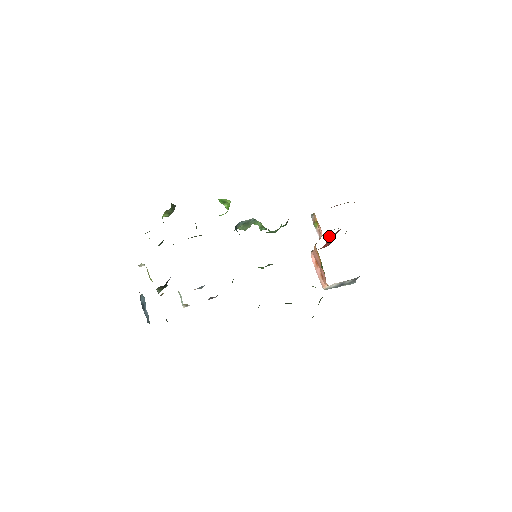
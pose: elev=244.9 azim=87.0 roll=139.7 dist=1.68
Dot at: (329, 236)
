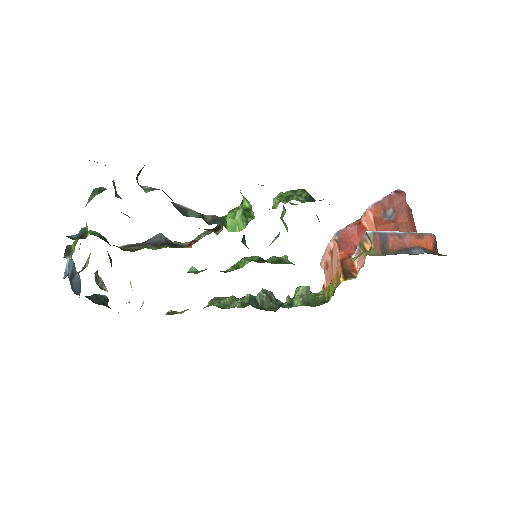
Dot at: occluded
